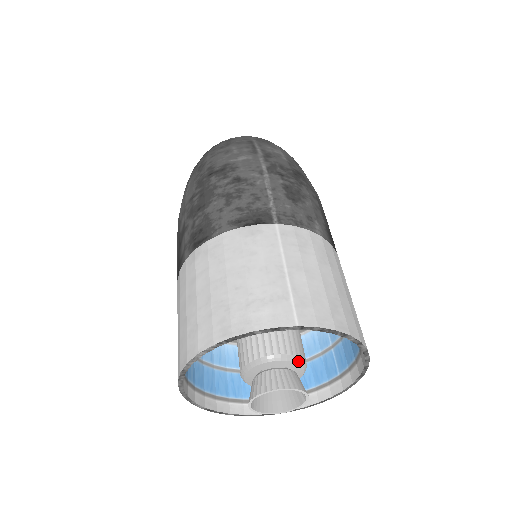
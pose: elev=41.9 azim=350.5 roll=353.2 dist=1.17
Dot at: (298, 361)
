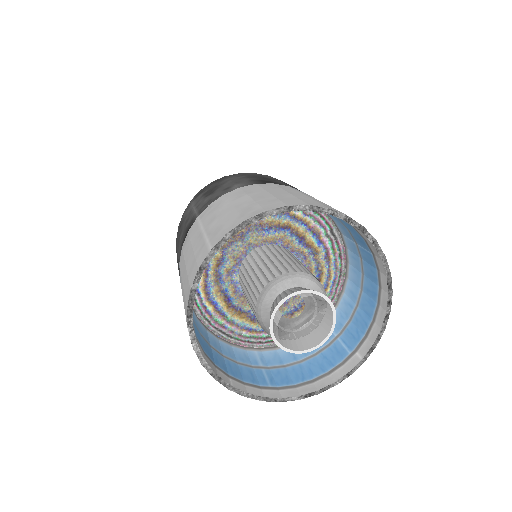
Dot at: (286, 277)
